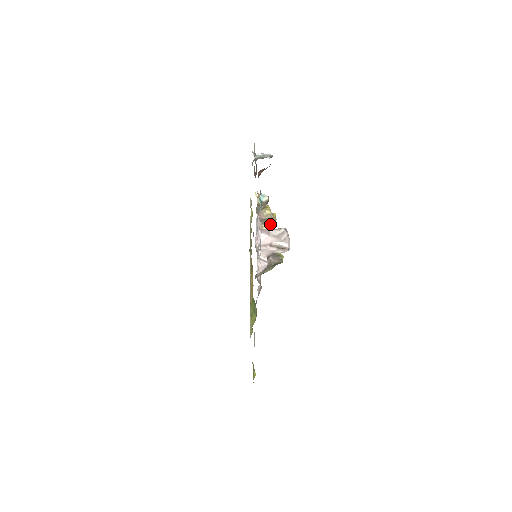
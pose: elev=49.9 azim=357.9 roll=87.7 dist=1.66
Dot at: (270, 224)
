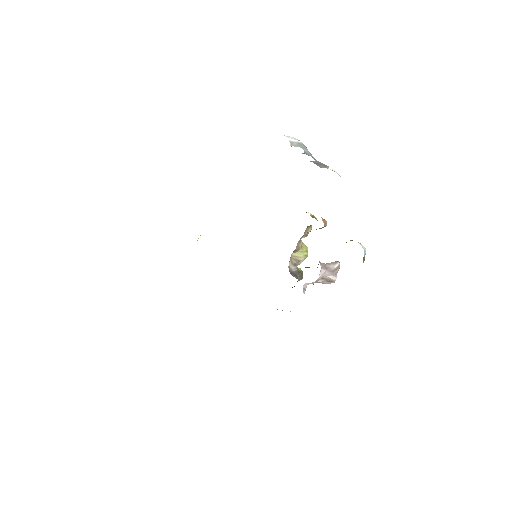
Dot at: (301, 238)
